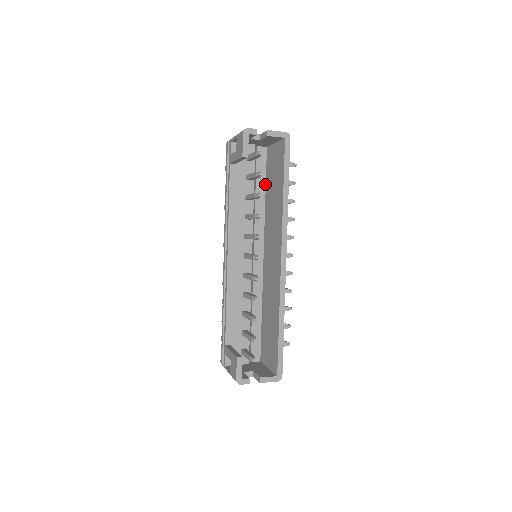
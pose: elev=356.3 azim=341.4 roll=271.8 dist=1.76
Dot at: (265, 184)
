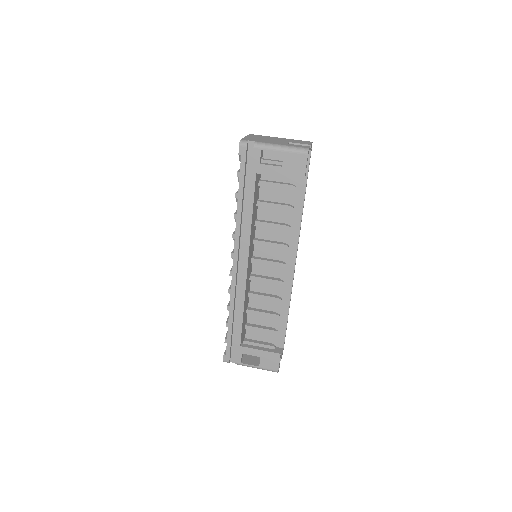
Dot at: occluded
